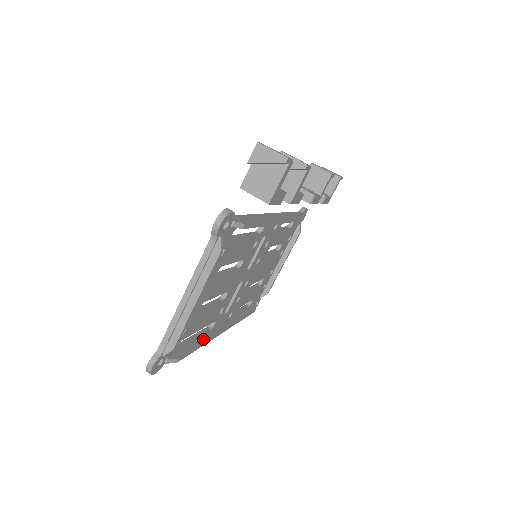
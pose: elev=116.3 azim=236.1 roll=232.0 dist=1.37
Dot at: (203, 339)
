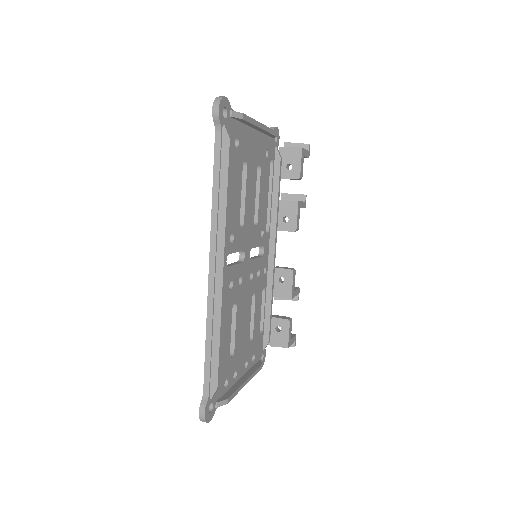
Dot at: (225, 209)
